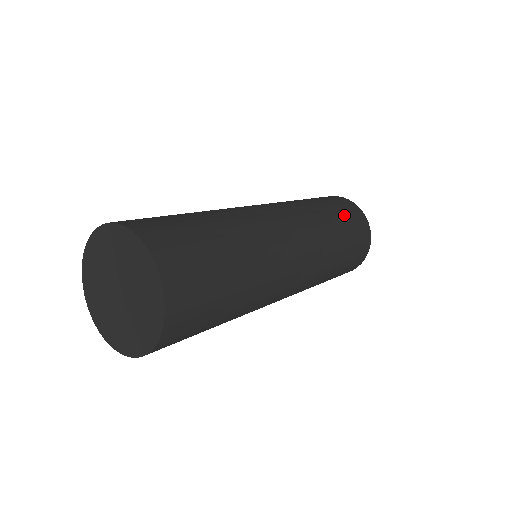
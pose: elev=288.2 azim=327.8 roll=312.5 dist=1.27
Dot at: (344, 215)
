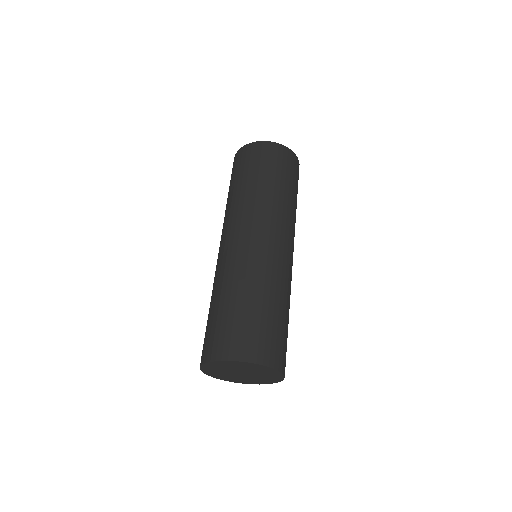
Dot at: (266, 167)
